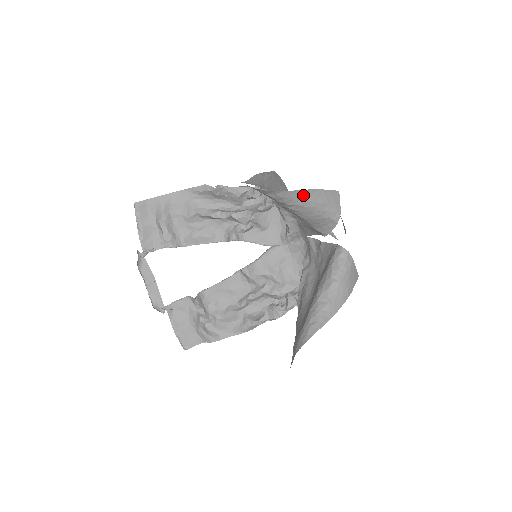
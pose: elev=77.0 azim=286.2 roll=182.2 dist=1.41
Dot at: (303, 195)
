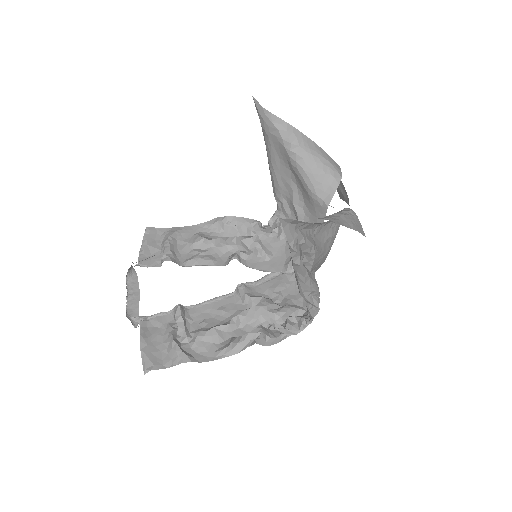
Dot at: (305, 140)
